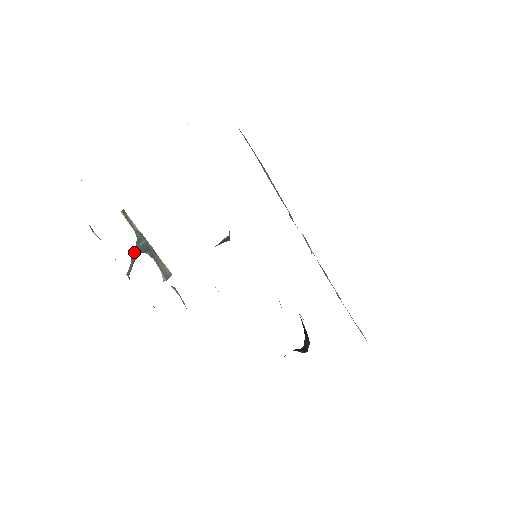
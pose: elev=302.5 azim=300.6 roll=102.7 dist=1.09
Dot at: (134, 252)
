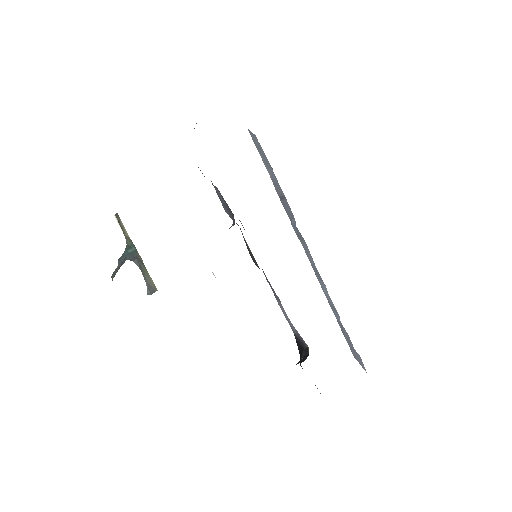
Dot at: (122, 257)
